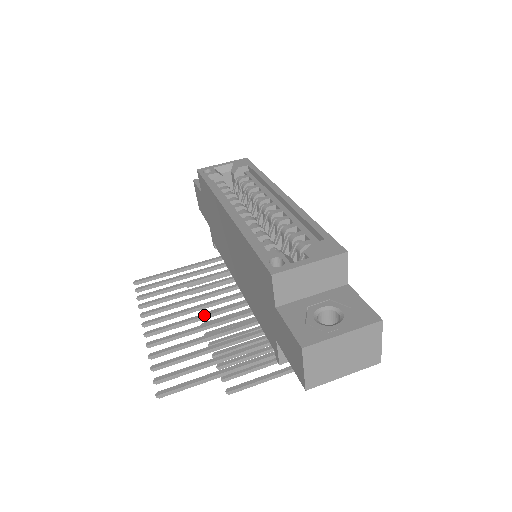
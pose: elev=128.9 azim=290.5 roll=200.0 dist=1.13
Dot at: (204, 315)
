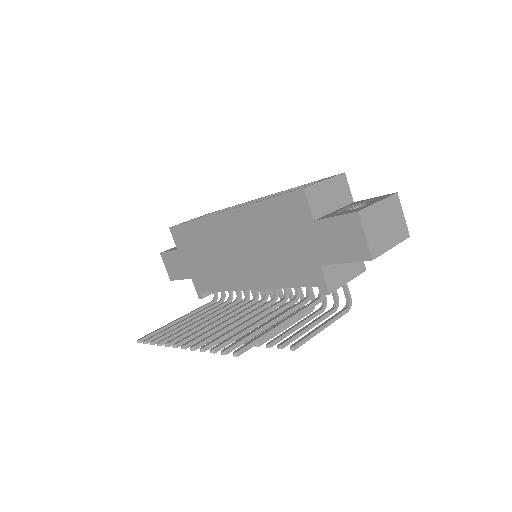
Dot at: (231, 318)
